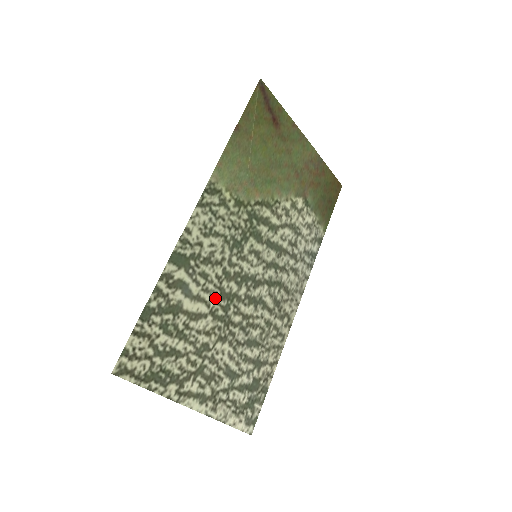
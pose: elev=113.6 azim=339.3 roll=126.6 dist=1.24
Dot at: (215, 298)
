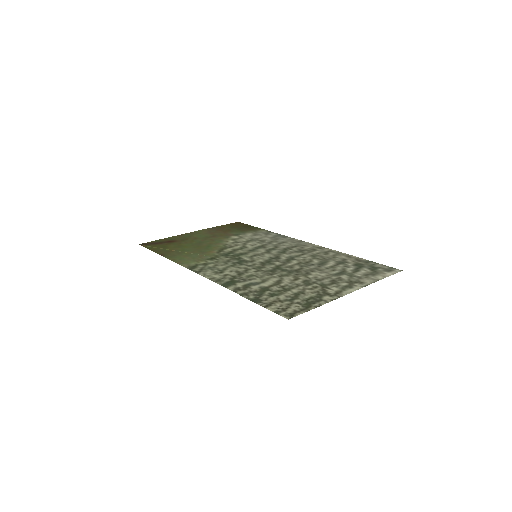
Dot at: (272, 274)
